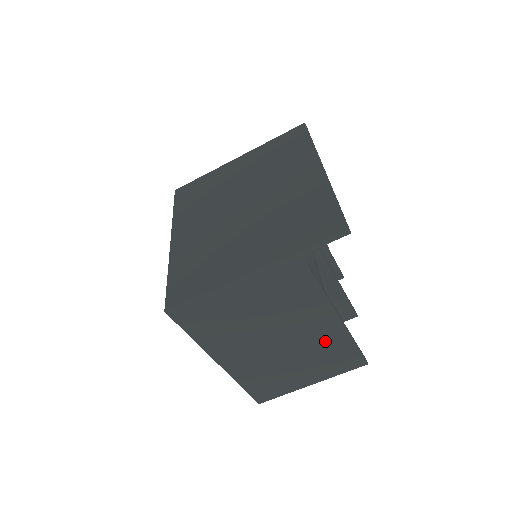
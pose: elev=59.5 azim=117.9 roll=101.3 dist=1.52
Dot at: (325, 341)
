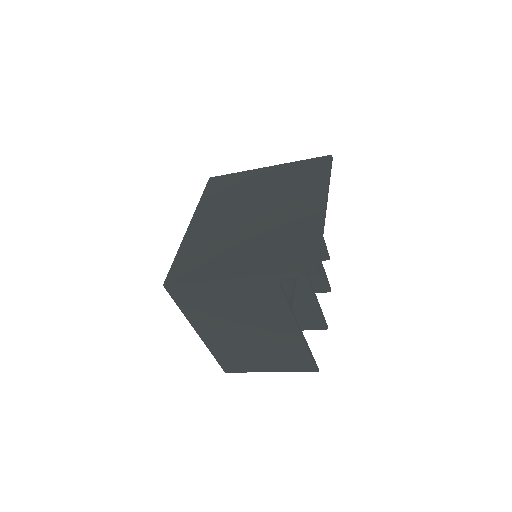
Dot at: (286, 344)
